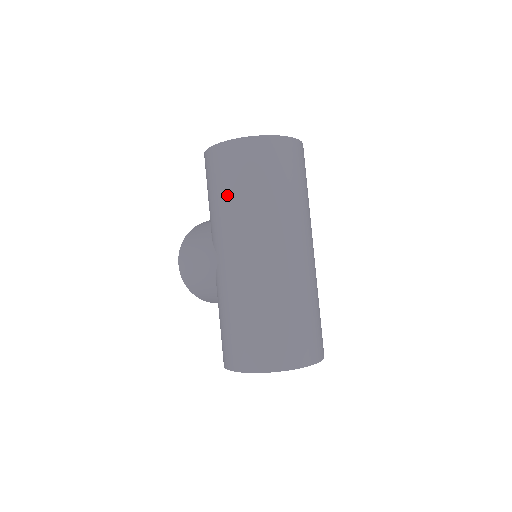
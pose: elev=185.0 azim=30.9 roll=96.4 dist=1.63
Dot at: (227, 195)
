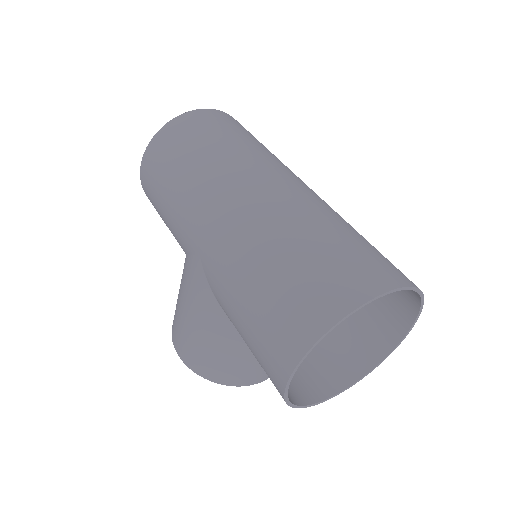
Dot at: (173, 179)
